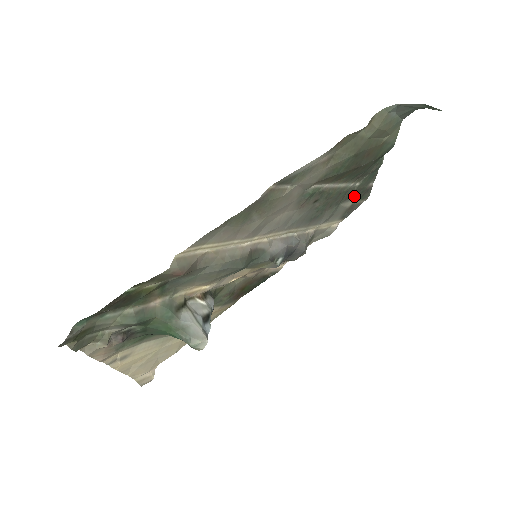
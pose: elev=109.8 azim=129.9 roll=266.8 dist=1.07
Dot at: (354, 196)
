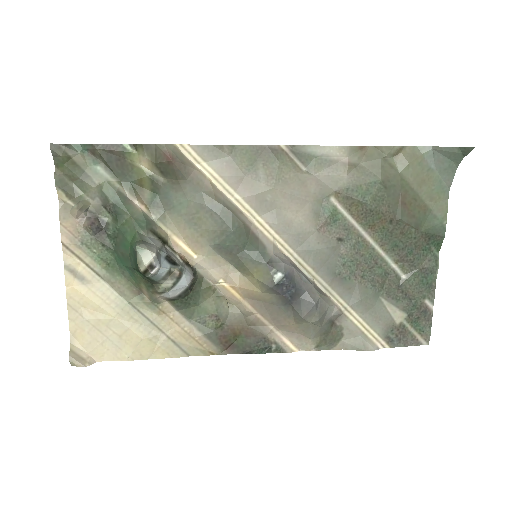
Dot at: (403, 305)
